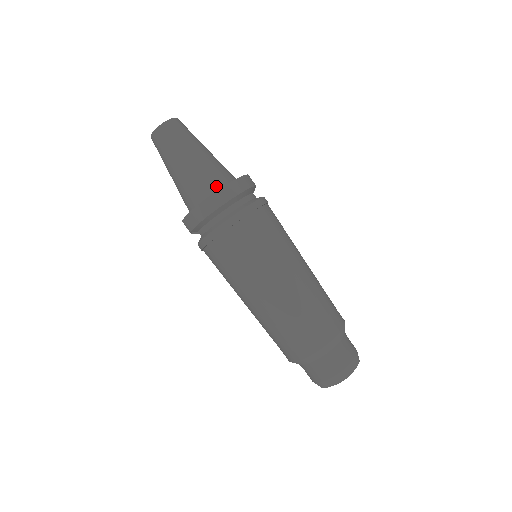
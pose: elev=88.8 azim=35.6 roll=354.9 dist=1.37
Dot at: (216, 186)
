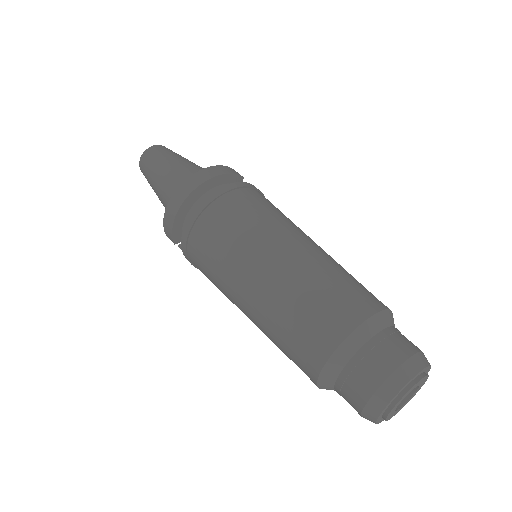
Dot at: occluded
